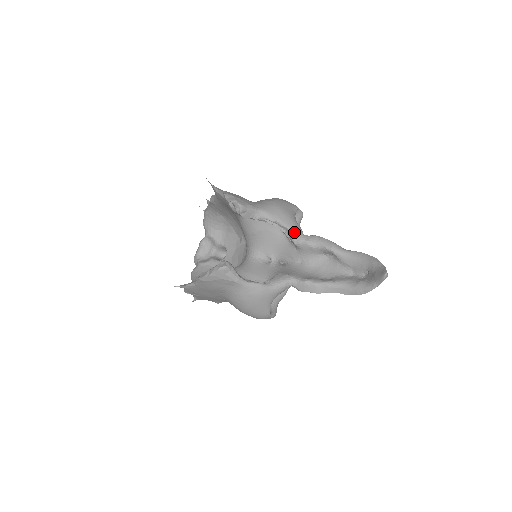
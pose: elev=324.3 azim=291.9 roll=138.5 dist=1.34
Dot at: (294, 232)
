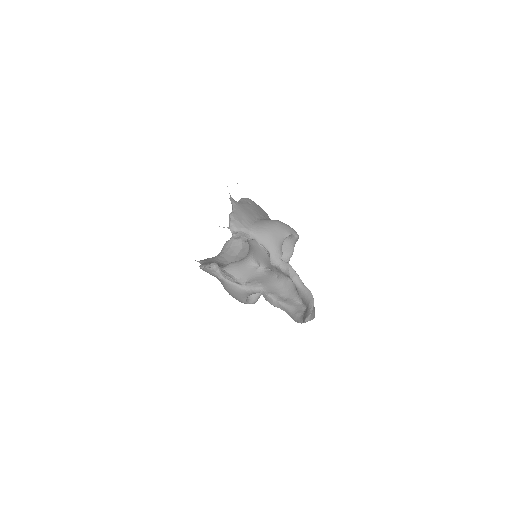
Dot at: (272, 256)
